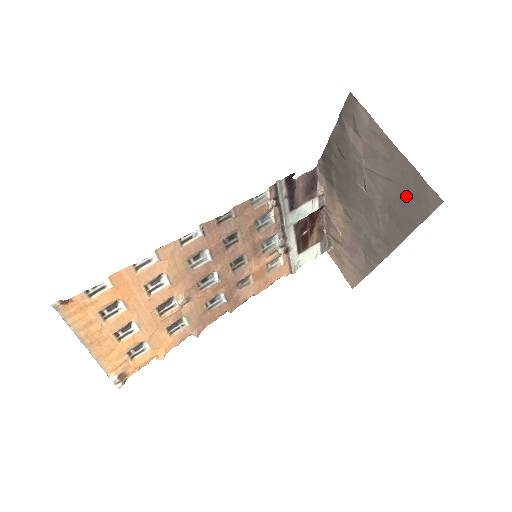
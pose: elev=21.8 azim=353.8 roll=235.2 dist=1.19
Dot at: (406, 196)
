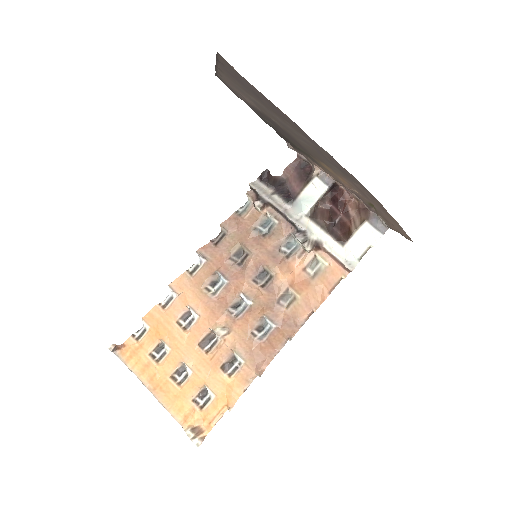
Dot at: (245, 86)
